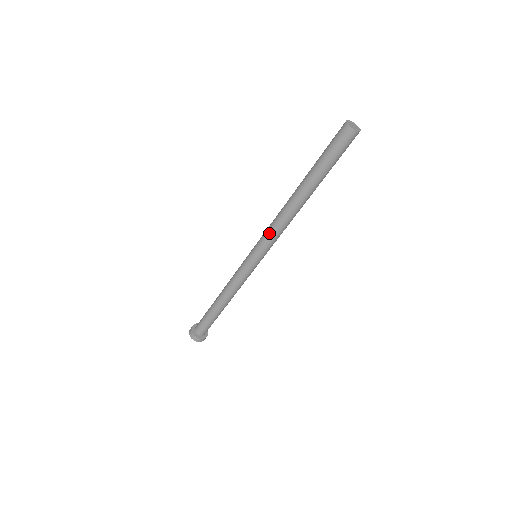
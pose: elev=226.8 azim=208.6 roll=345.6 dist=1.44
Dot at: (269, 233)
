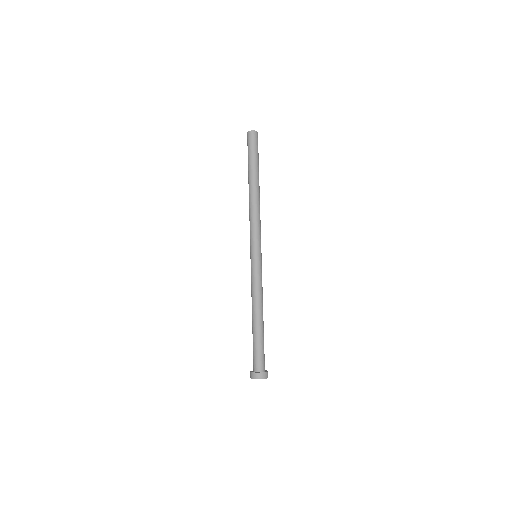
Dot at: (250, 228)
